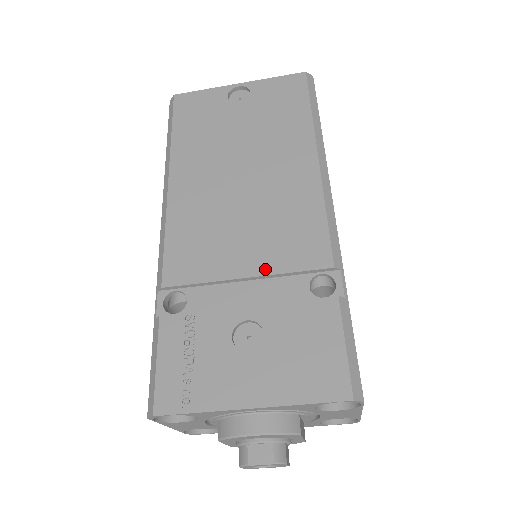
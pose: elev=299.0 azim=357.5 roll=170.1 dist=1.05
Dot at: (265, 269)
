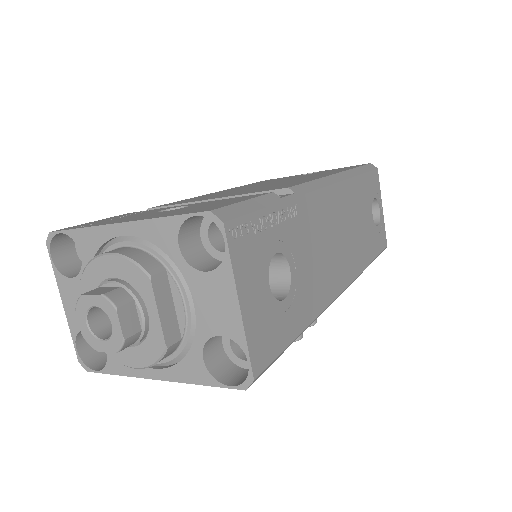
Dot at: (231, 195)
